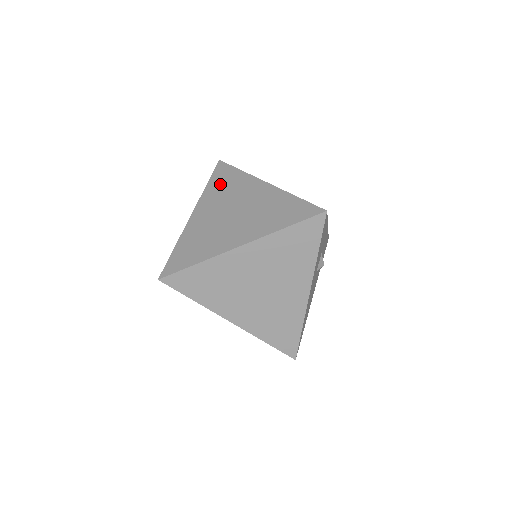
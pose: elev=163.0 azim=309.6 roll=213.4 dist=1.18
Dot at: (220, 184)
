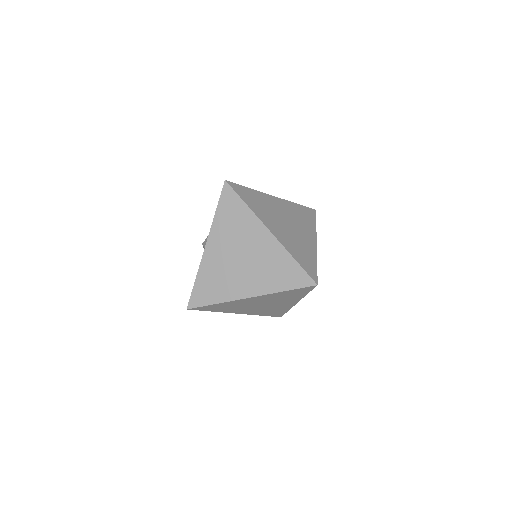
Dot at: (228, 217)
